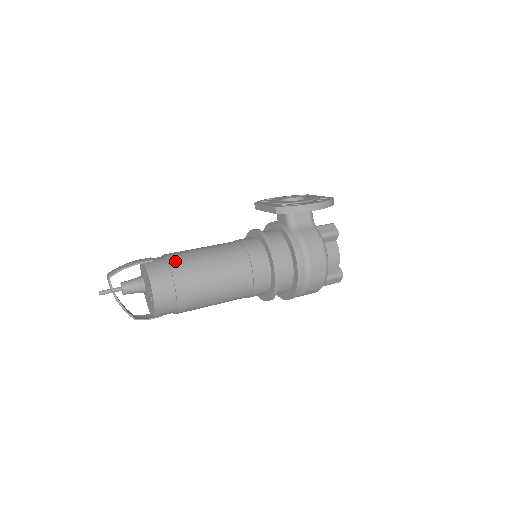
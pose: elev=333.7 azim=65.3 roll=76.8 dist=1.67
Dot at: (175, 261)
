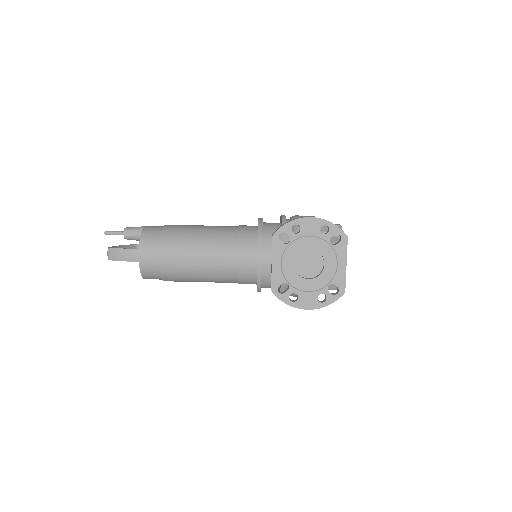
Dot at: (166, 271)
